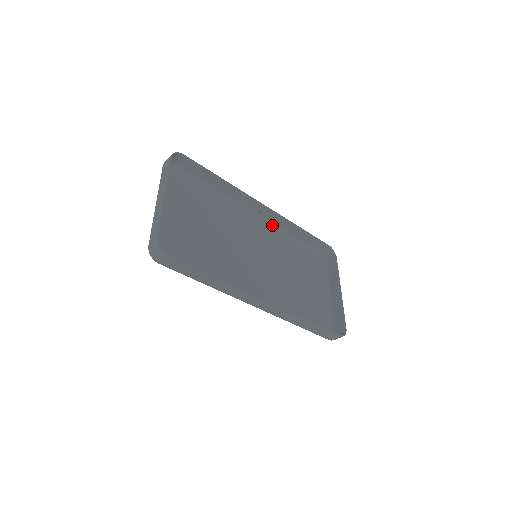
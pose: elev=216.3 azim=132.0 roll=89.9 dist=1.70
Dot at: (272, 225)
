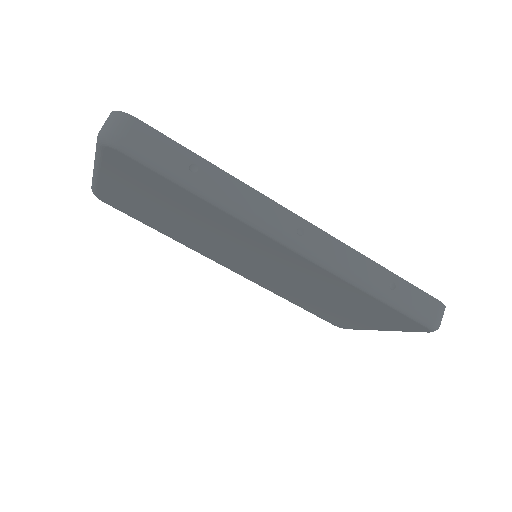
Dot at: occluded
